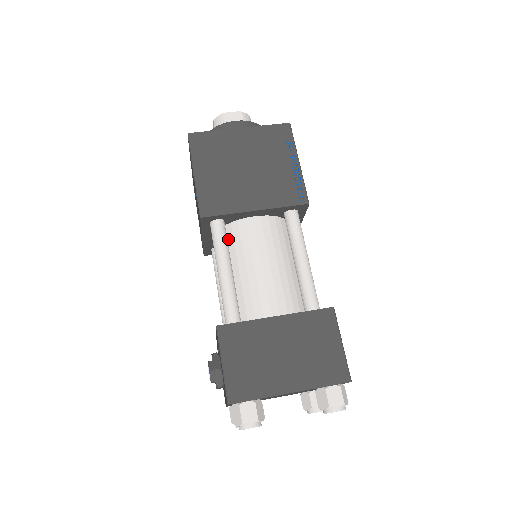
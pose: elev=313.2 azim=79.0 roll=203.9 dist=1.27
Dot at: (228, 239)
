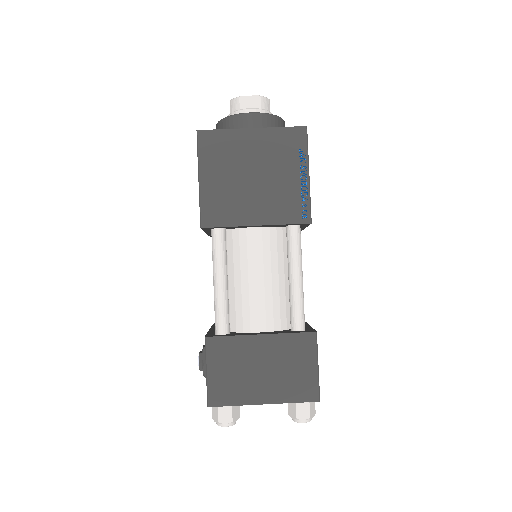
Dot at: (228, 245)
